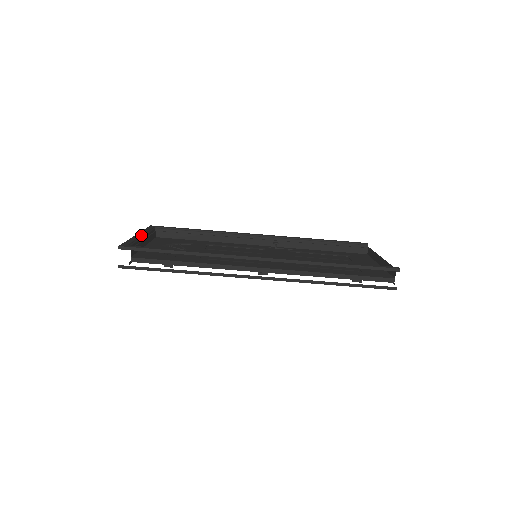
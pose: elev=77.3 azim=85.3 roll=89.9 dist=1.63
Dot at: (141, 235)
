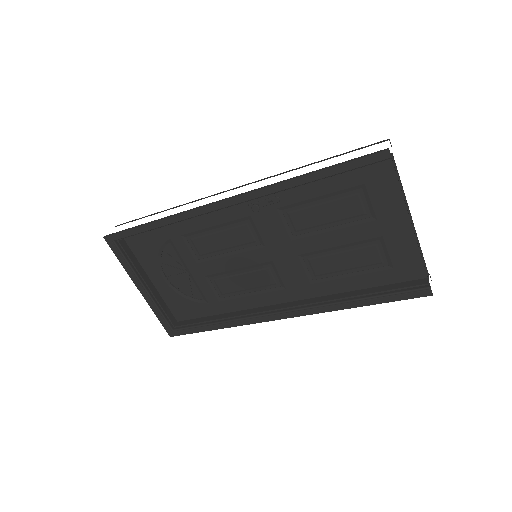
Dot at: (145, 292)
